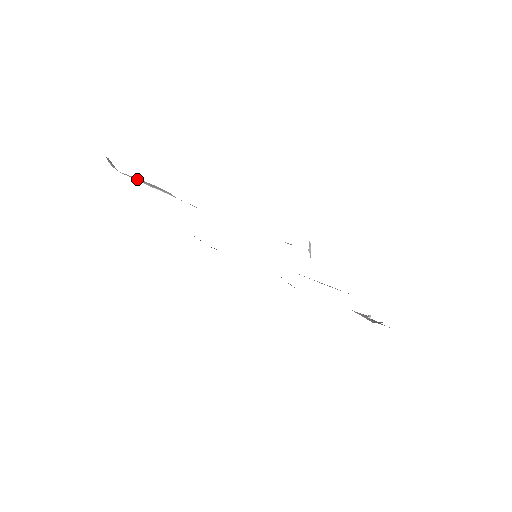
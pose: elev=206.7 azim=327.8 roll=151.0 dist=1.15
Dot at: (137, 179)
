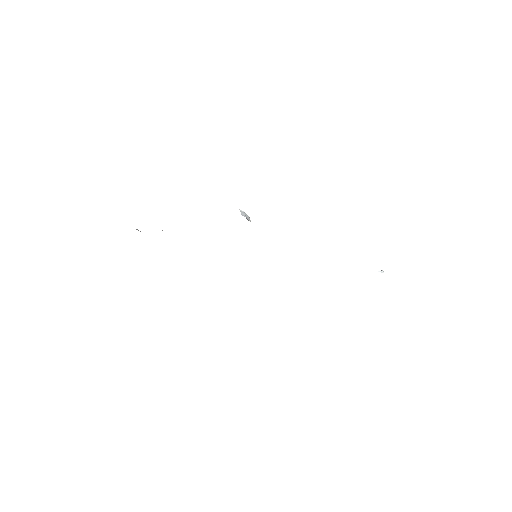
Dot at: occluded
